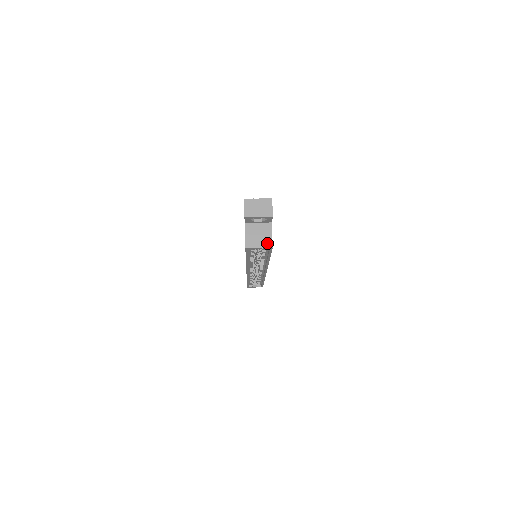
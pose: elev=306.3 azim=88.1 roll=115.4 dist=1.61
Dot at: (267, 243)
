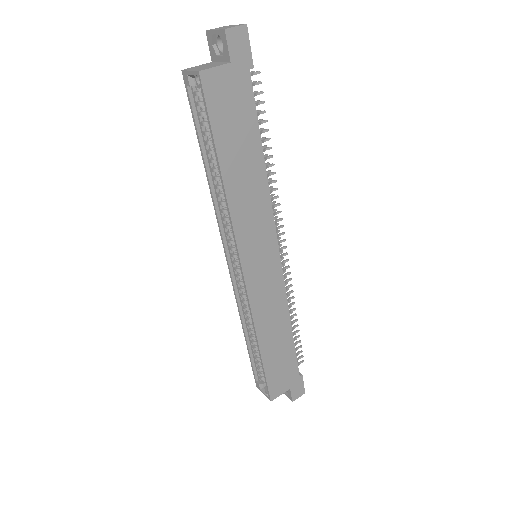
Dot at: (201, 69)
